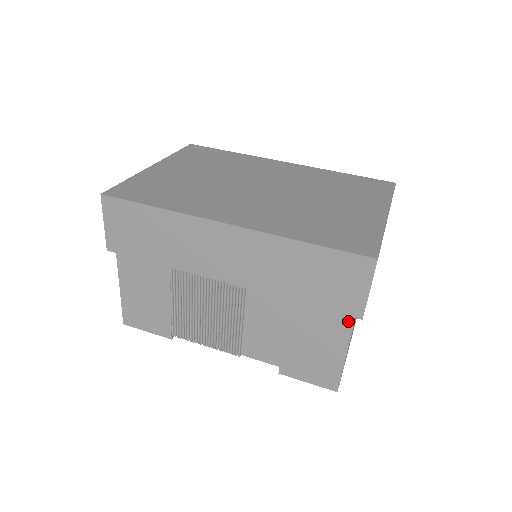
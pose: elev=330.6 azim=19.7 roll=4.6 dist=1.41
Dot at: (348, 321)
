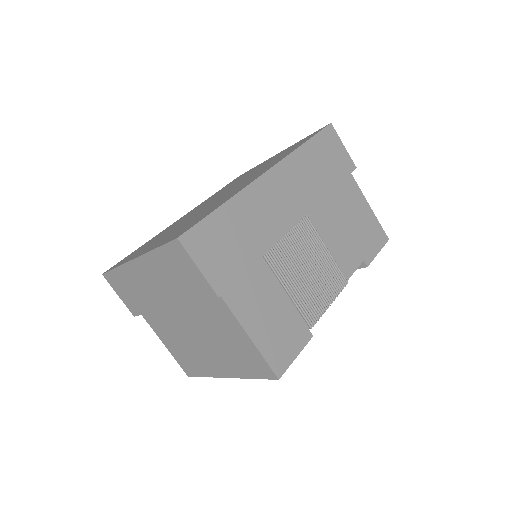
Dot at: (352, 181)
